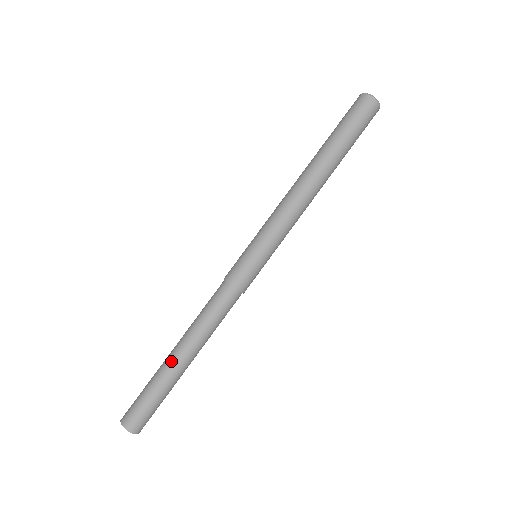
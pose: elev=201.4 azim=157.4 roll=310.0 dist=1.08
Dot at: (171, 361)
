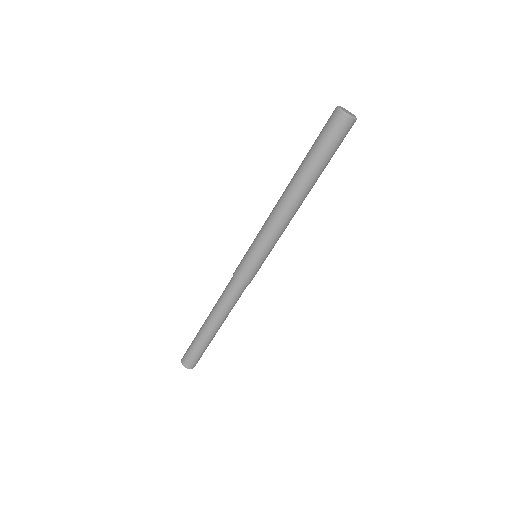
Dot at: (203, 325)
